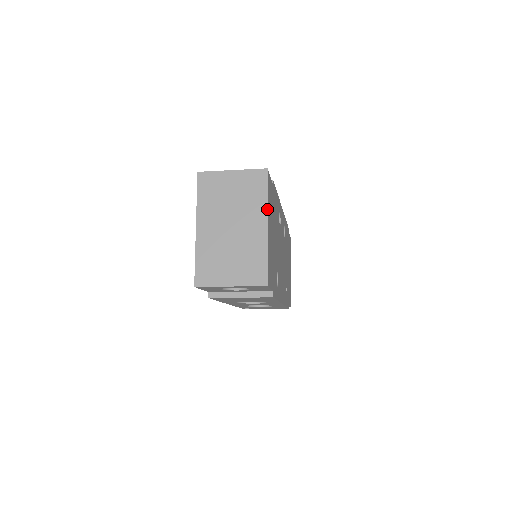
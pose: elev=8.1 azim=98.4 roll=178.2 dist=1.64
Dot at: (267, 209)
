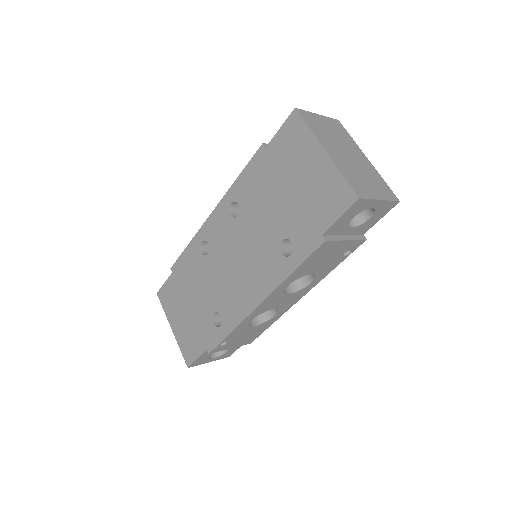
Dot at: occluded
